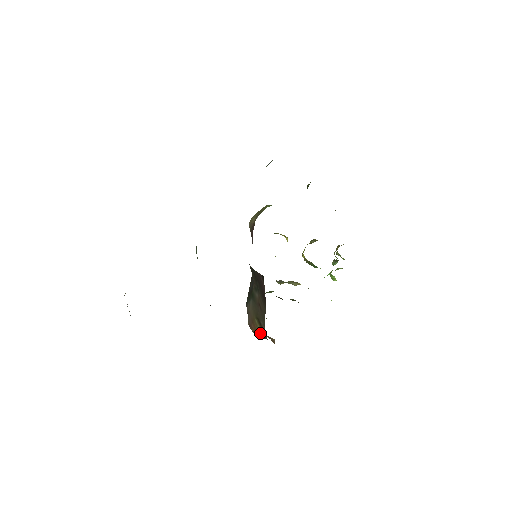
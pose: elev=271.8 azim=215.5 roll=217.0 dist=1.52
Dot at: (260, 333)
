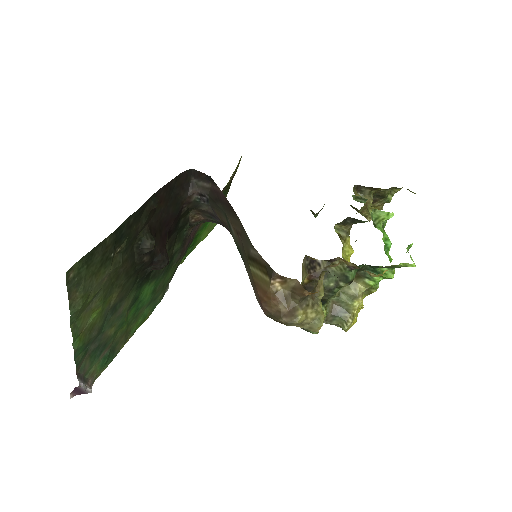
Dot at: (265, 281)
